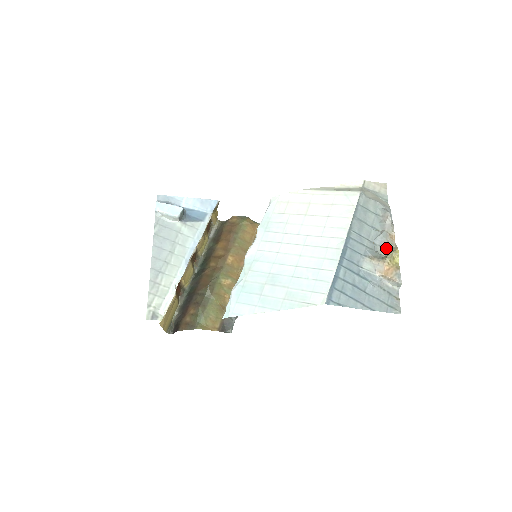
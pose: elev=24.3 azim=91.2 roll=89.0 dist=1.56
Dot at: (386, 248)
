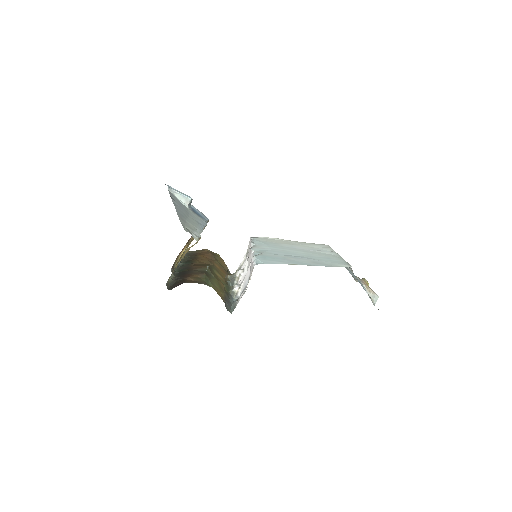
Dot at: (356, 279)
